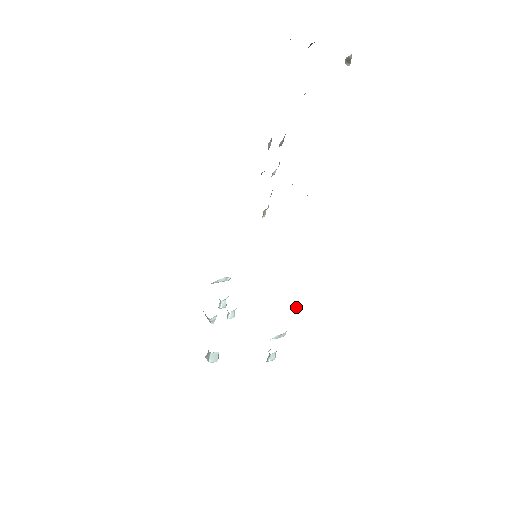
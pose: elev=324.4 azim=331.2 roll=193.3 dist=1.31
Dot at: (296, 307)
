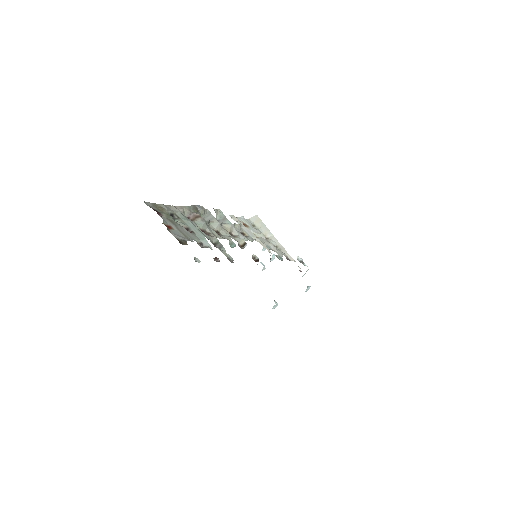
Dot at: (301, 271)
